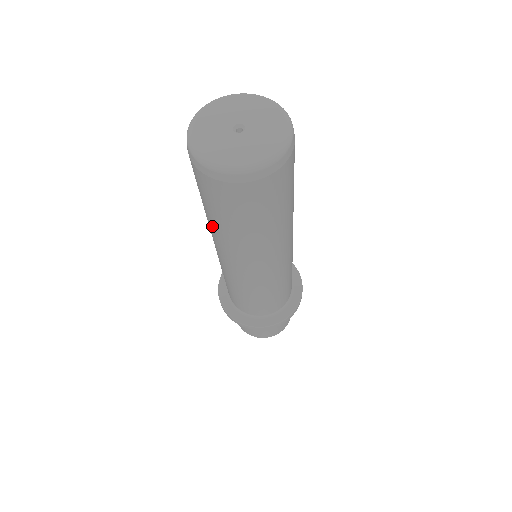
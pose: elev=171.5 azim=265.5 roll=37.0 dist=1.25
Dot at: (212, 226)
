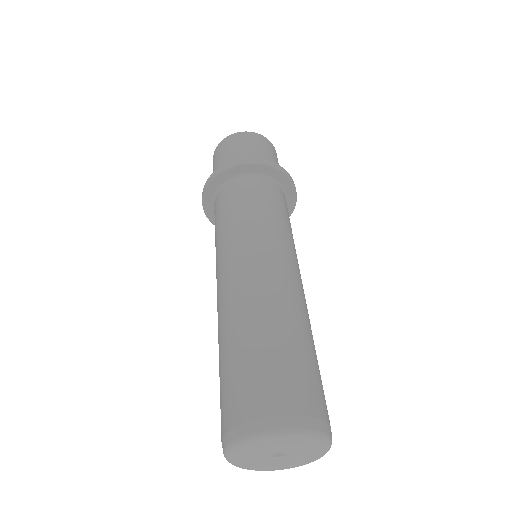
Dot at: occluded
